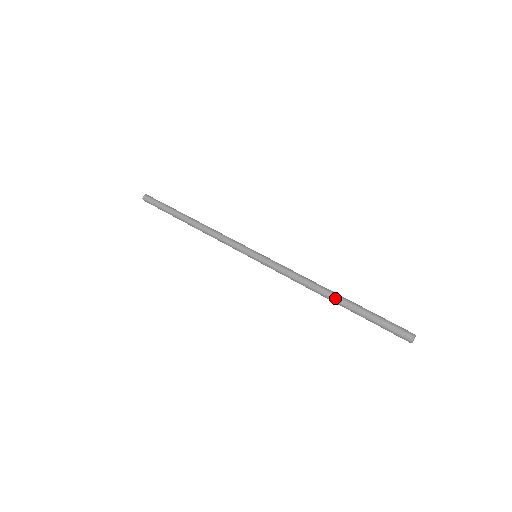
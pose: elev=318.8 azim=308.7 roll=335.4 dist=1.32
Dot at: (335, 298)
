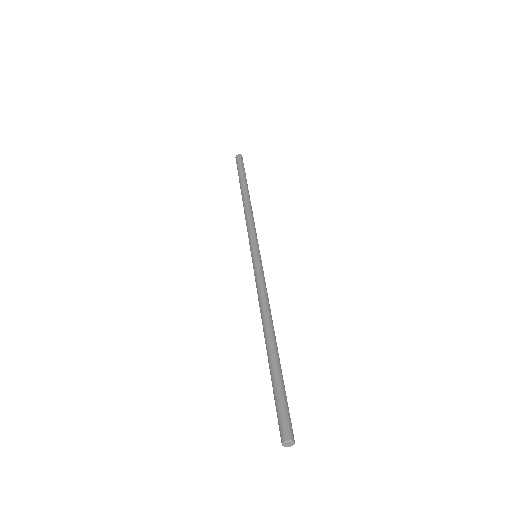
Dot at: (267, 341)
